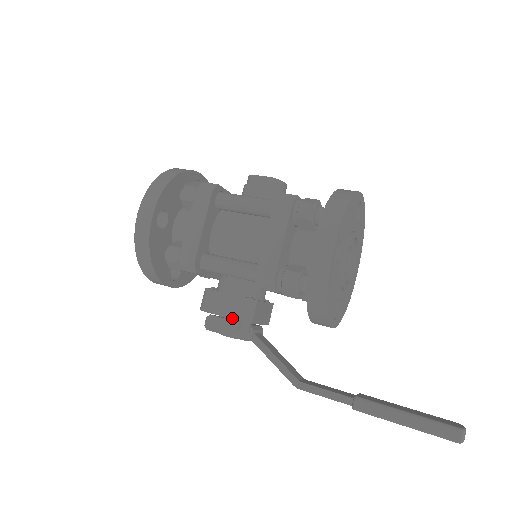
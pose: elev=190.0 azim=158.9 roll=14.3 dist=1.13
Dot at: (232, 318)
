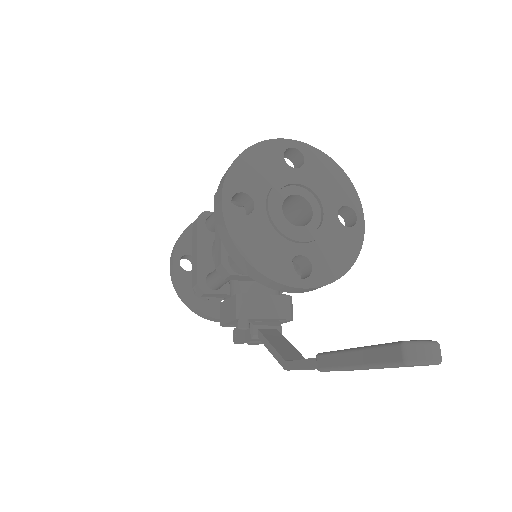
Dot at: (231, 320)
